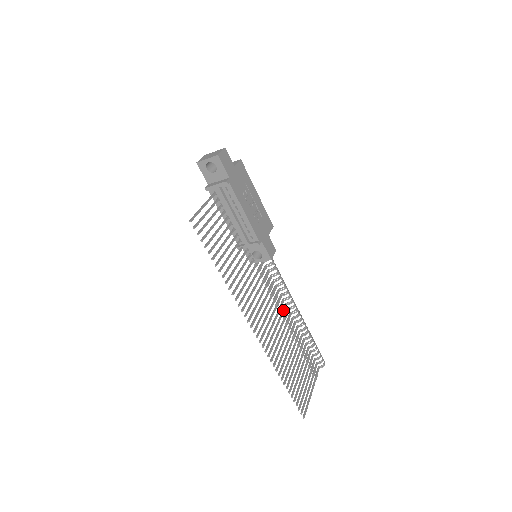
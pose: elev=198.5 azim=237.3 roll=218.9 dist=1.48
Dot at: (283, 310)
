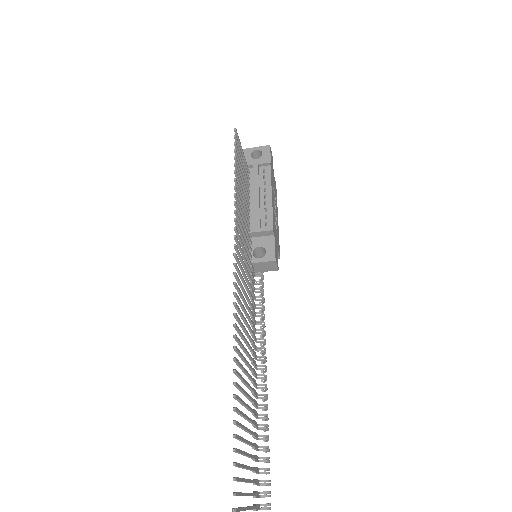
Dot at: (254, 351)
